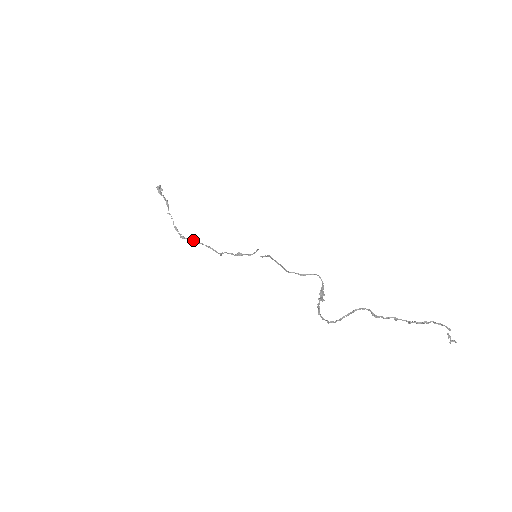
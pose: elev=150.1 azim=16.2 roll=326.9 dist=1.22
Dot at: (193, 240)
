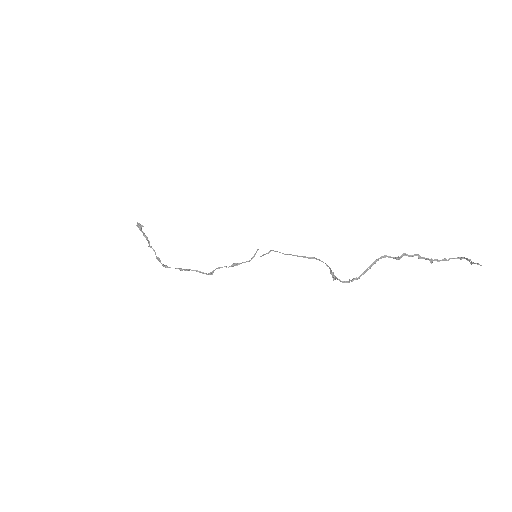
Dot at: (178, 268)
